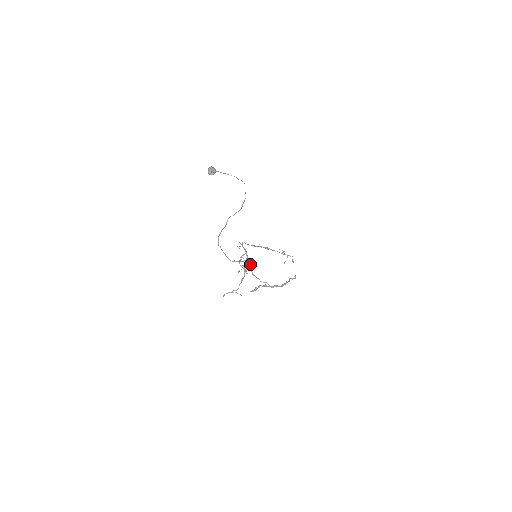
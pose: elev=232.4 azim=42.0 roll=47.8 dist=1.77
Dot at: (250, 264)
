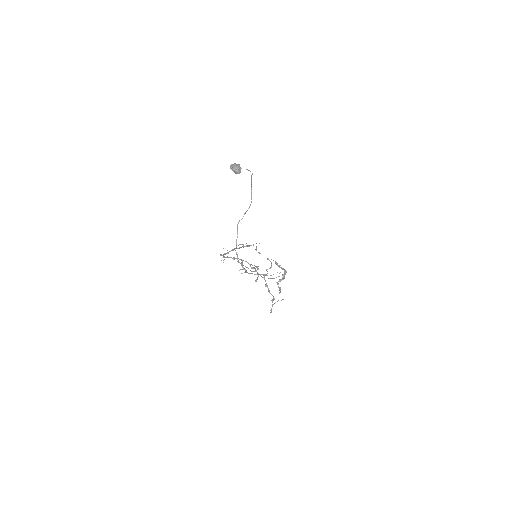
Dot at: (255, 268)
